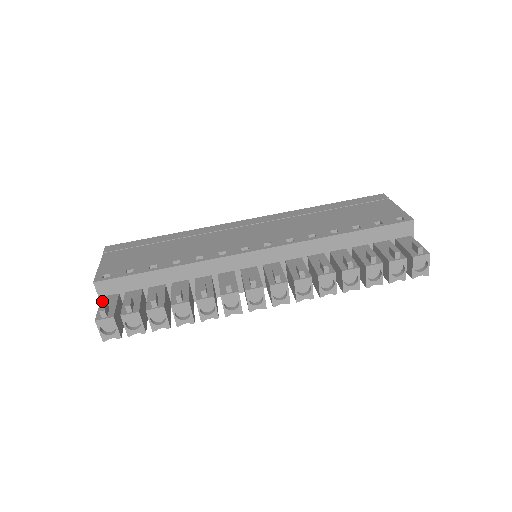
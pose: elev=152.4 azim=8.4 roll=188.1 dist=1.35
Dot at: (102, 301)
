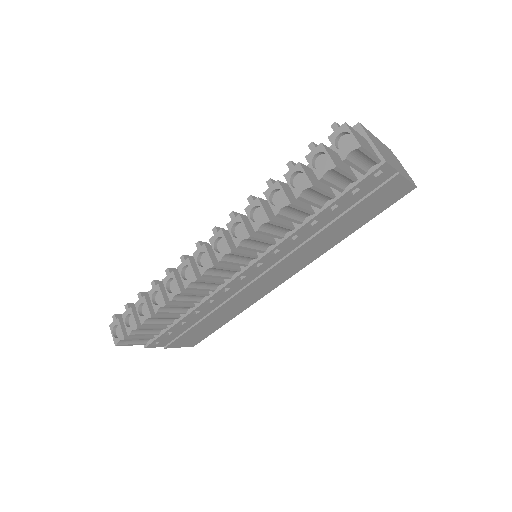
Dot at: occluded
